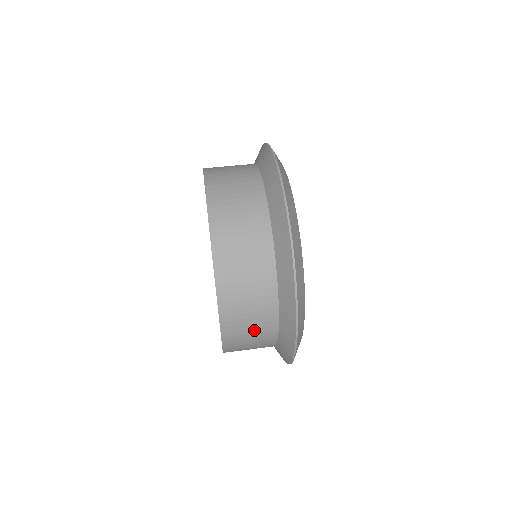
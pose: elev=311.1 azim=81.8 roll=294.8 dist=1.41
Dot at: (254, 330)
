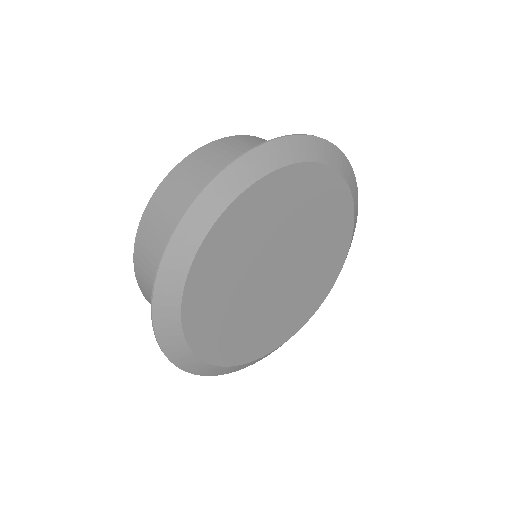
Dot at: (164, 226)
